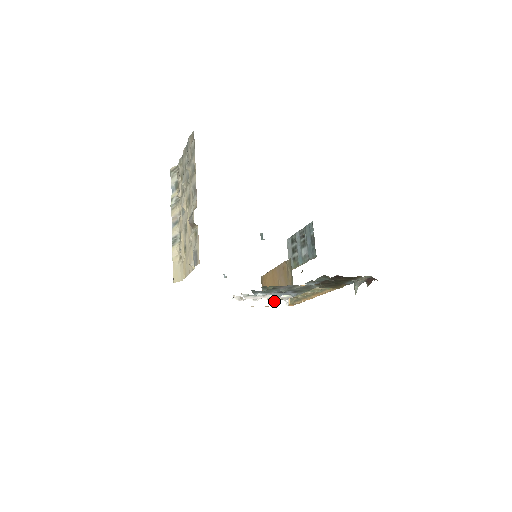
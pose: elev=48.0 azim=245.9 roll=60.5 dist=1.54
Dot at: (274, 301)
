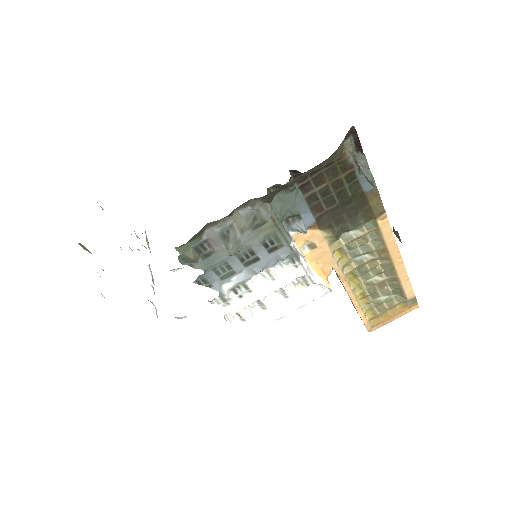
Dot at: (300, 295)
